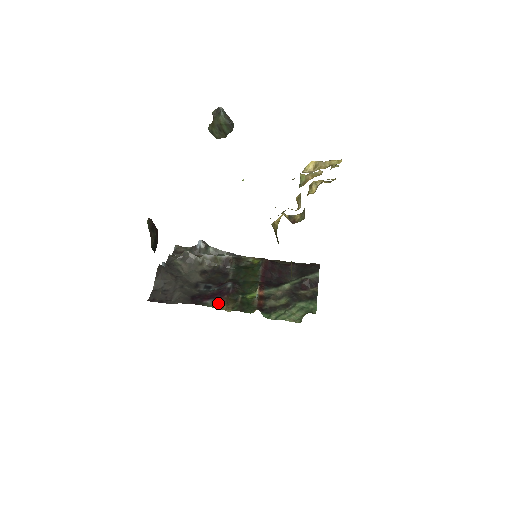
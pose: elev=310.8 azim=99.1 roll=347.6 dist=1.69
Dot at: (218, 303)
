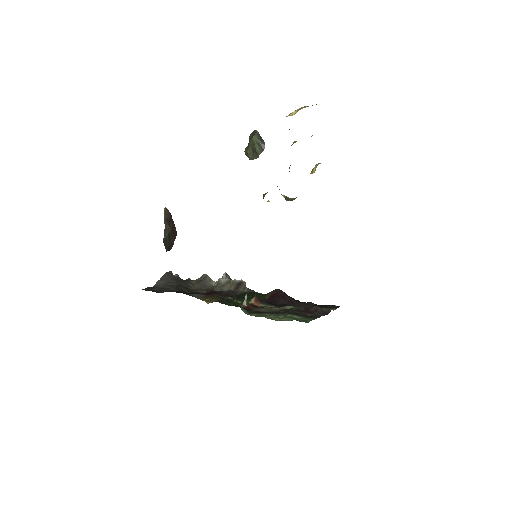
Dot at: (203, 296)
